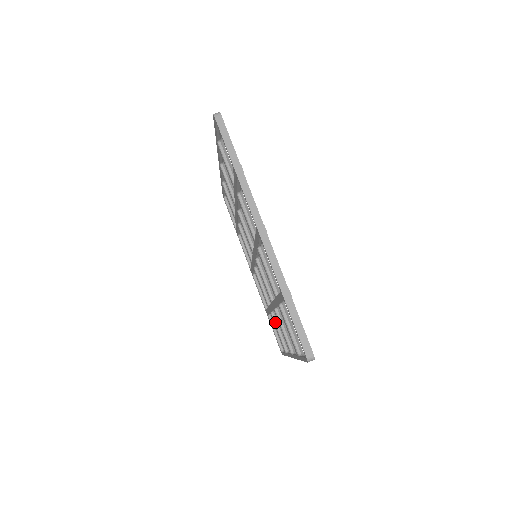
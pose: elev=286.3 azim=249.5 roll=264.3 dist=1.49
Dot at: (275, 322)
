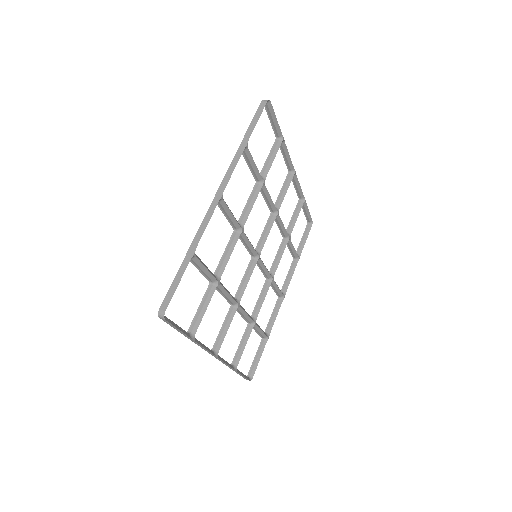
Dot at: occluded
